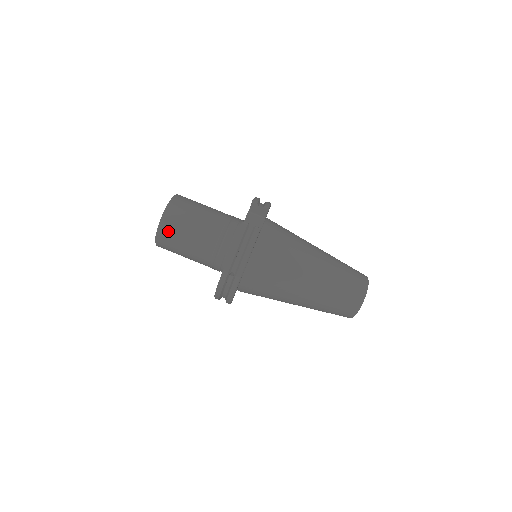
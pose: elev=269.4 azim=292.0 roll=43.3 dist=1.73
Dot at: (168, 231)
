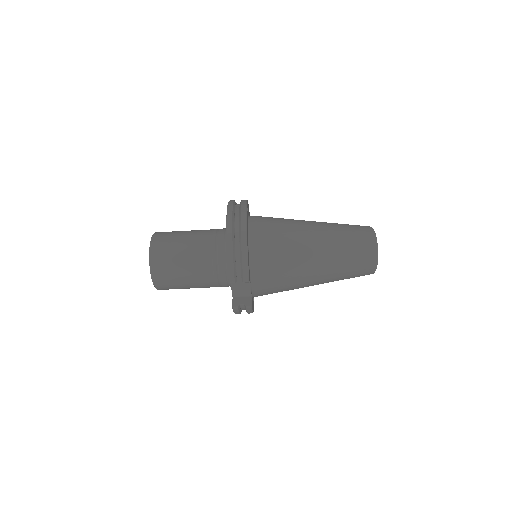
Dot at: occluded
